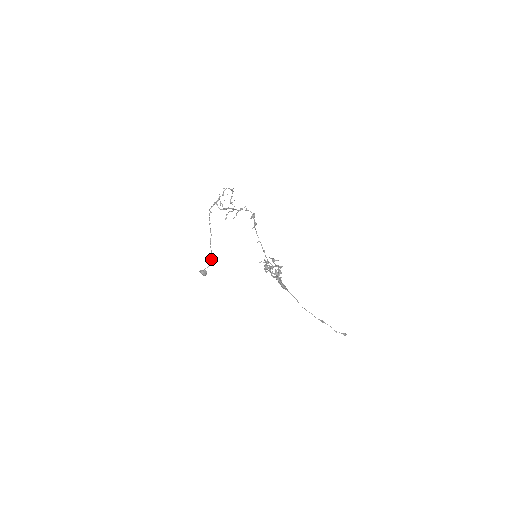
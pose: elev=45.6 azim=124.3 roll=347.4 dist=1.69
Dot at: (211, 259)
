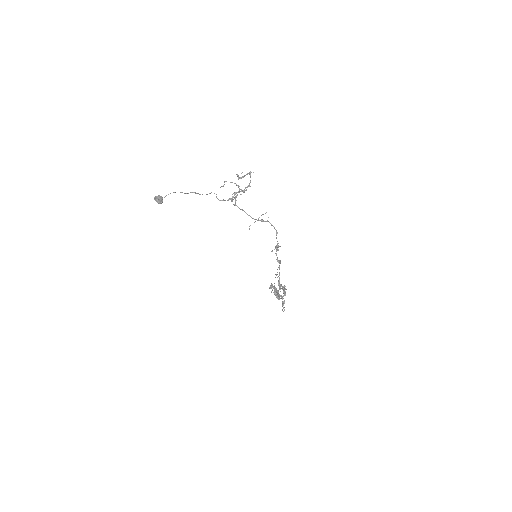
Dot at: (174, 192)
